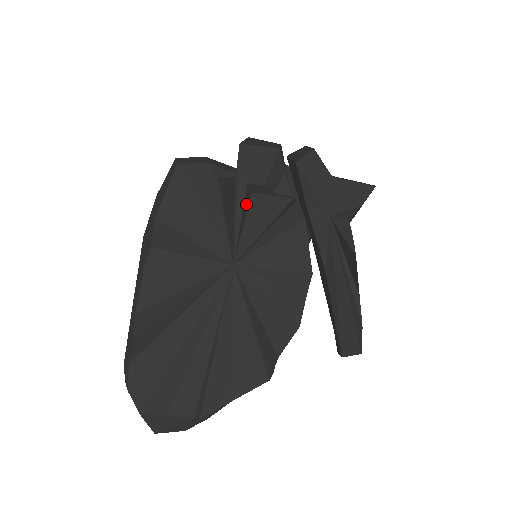
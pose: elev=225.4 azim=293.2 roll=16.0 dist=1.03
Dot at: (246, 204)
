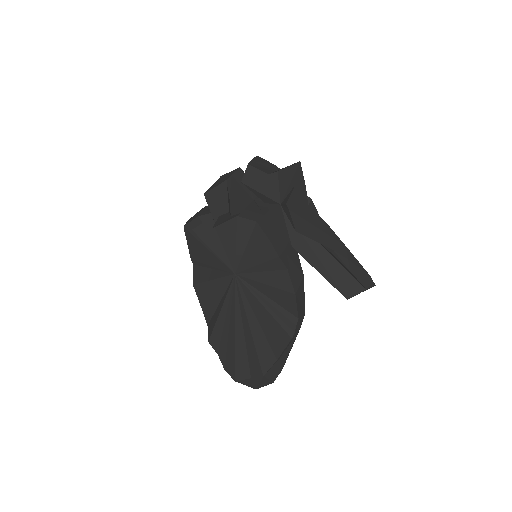
Dot at: occluded
